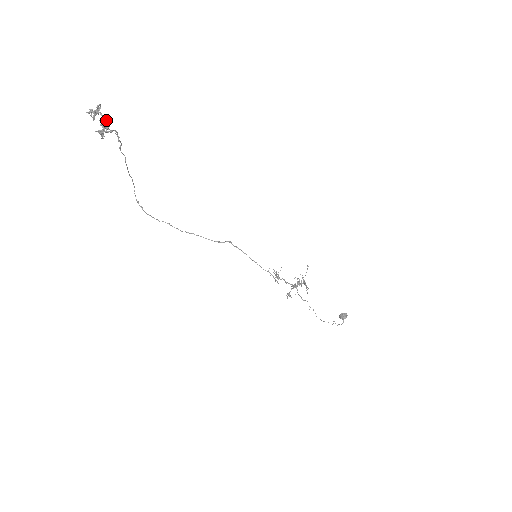
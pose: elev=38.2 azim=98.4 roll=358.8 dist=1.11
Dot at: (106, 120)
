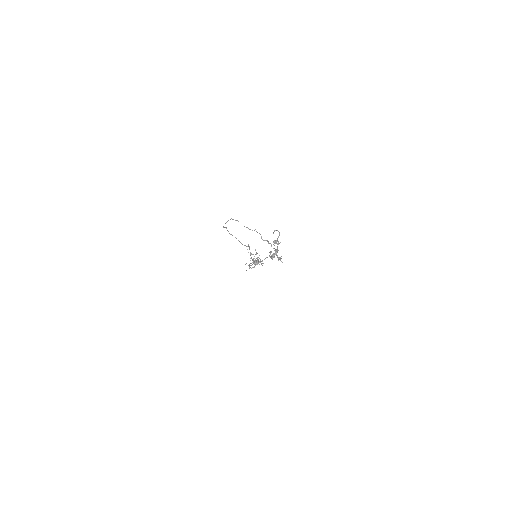
Dot at: occluded
